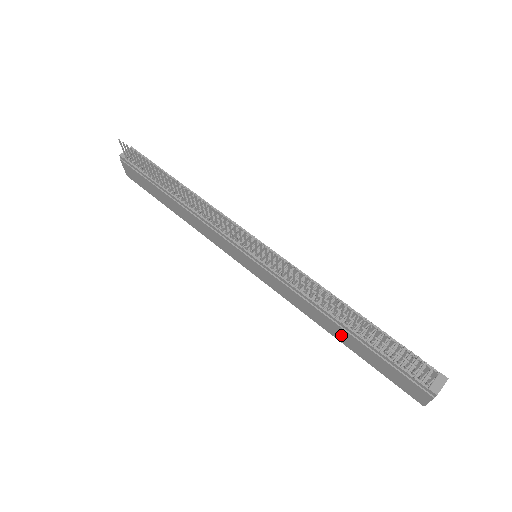
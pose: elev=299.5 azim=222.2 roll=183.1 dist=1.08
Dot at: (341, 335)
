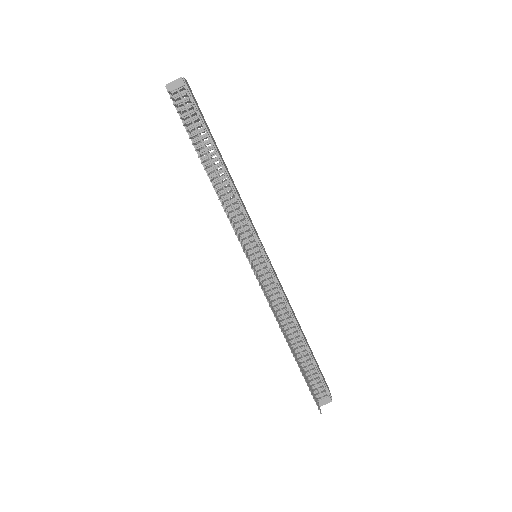
Dot at: occluded
